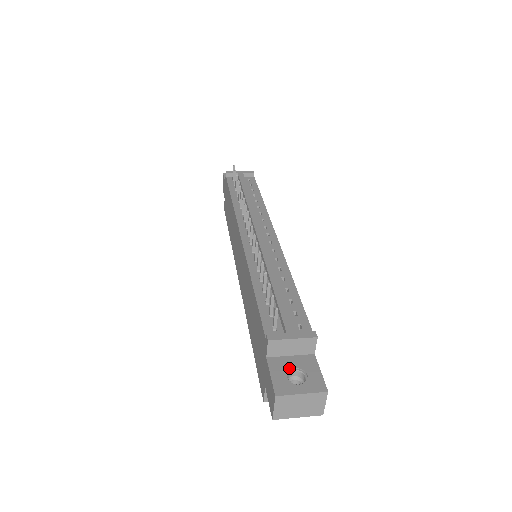
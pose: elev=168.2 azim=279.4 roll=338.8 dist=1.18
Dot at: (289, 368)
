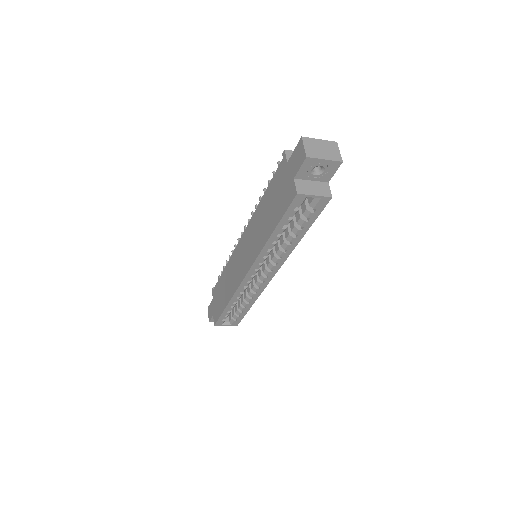
Dot at: occluded
